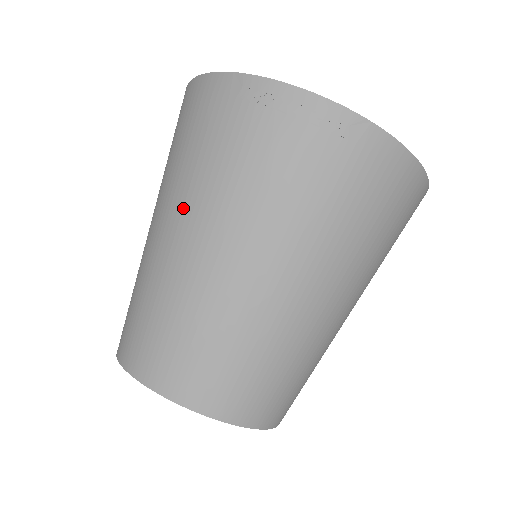
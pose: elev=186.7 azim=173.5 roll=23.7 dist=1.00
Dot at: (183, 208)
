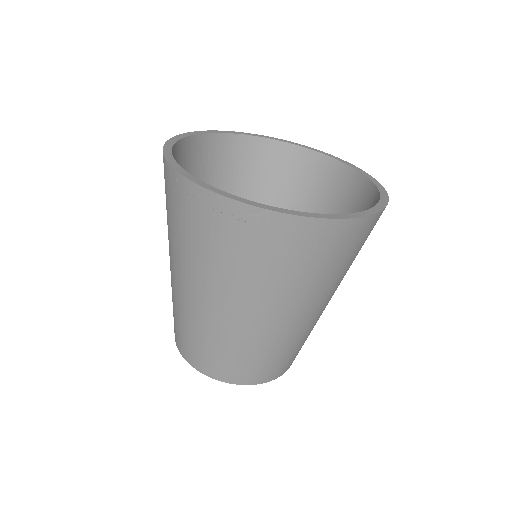
Dot at: (172, 256)
